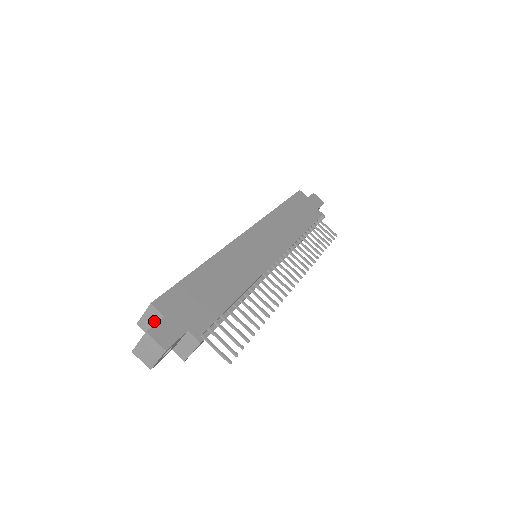
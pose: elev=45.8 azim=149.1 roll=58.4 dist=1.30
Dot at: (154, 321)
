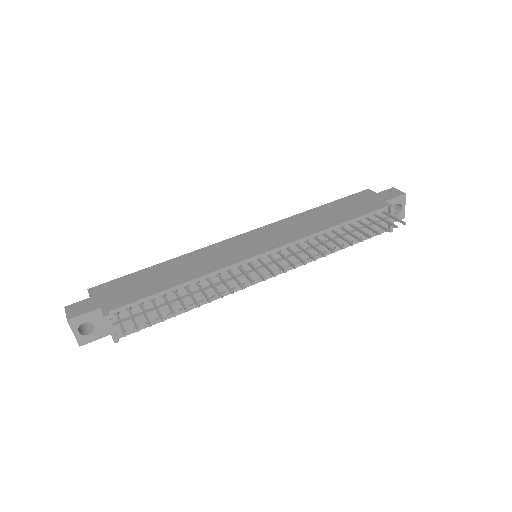
Dot at: occluded
